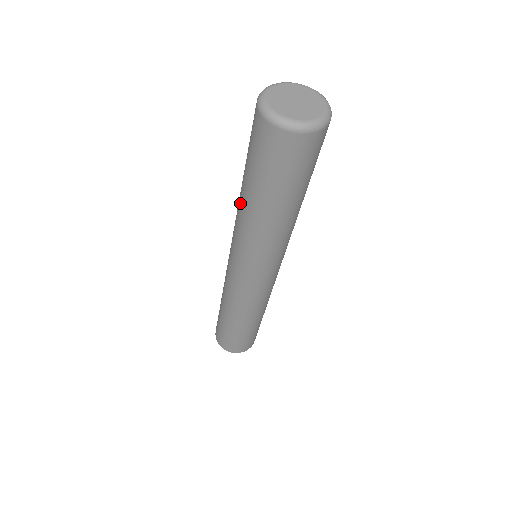
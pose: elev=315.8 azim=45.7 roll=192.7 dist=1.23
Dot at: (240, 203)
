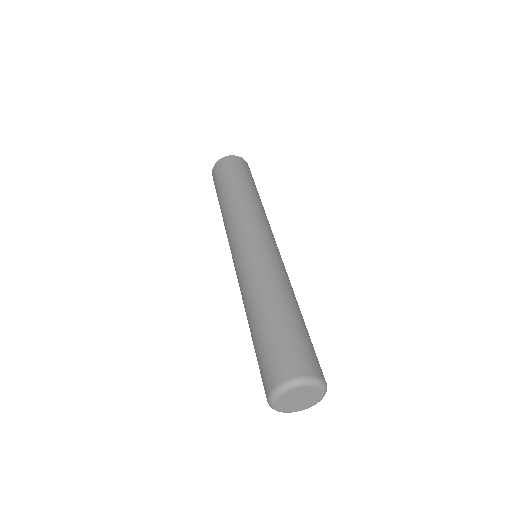
Dot at: (247, 310)
